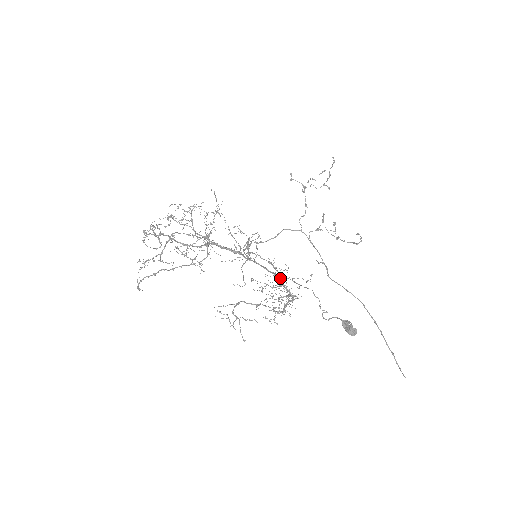
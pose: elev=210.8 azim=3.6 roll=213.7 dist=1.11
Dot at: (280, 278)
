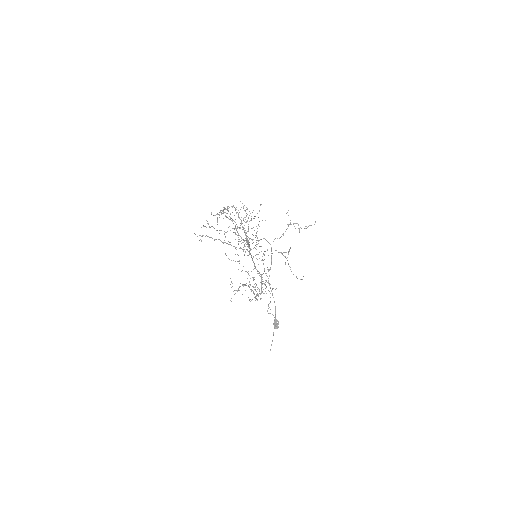
Dot at: occluded
